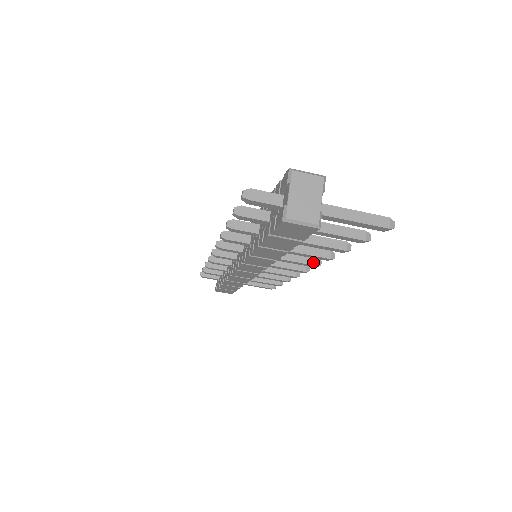
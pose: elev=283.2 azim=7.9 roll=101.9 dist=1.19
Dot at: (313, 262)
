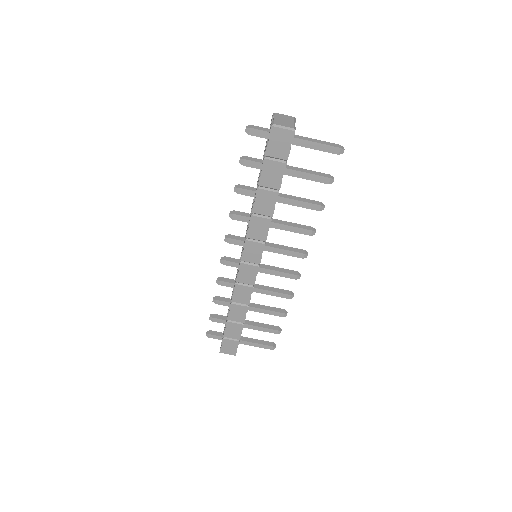
Dot at: (301, 251)
